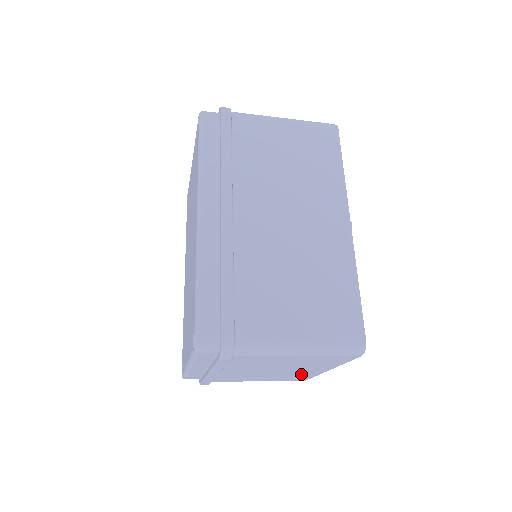
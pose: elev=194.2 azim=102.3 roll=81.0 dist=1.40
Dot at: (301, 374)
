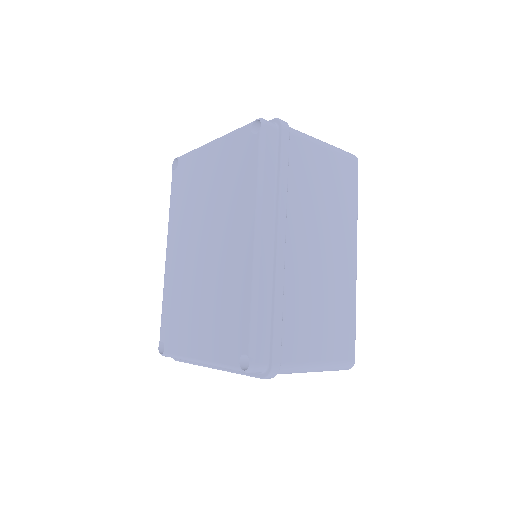
Dot at: occluded
